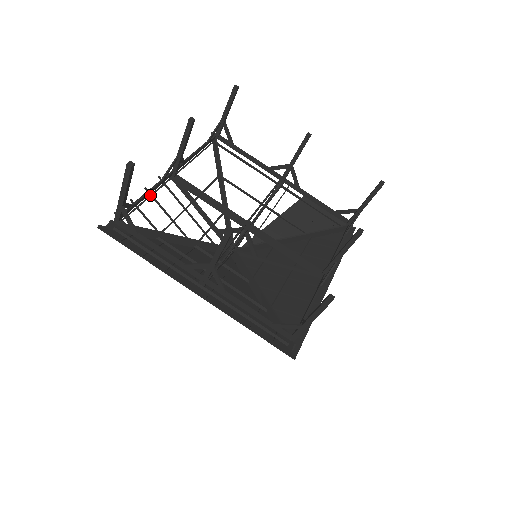
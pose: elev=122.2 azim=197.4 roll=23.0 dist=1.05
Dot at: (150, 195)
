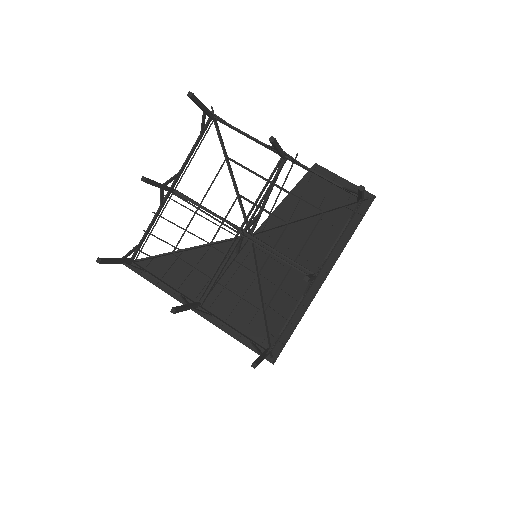
Dot at: (157, 219)
